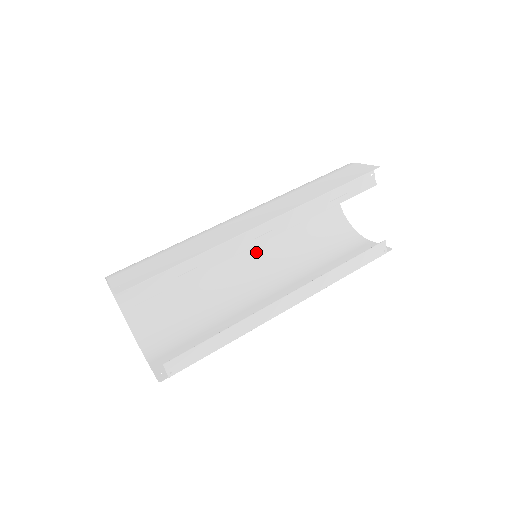
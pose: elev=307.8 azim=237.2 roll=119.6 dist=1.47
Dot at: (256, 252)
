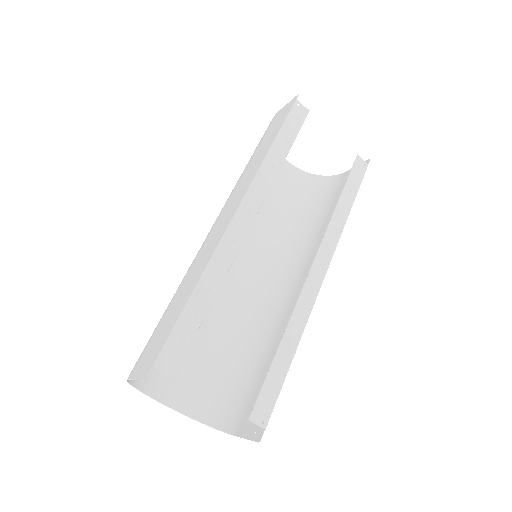
Dot at: (255, 259)
